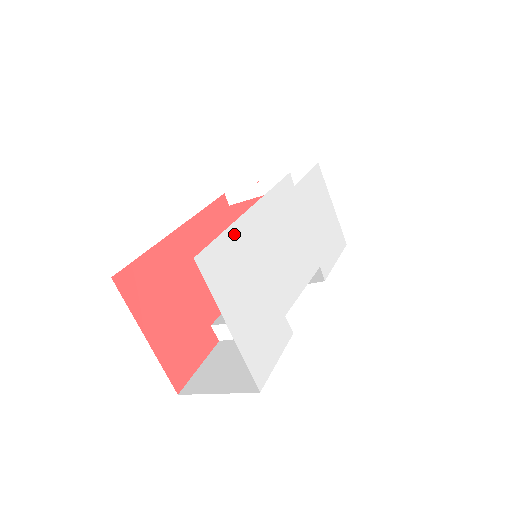
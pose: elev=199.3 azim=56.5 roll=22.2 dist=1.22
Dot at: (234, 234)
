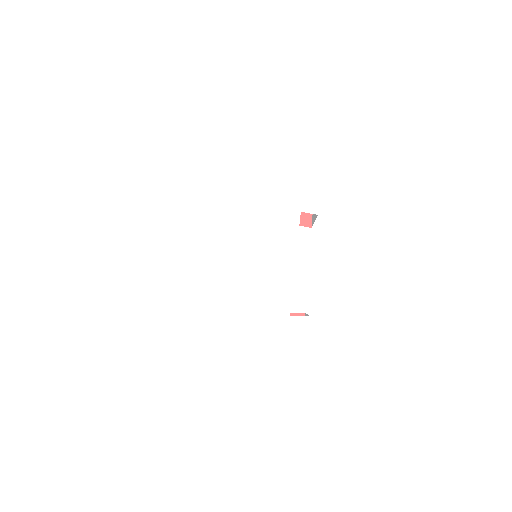
Dot at: (195, 332)
